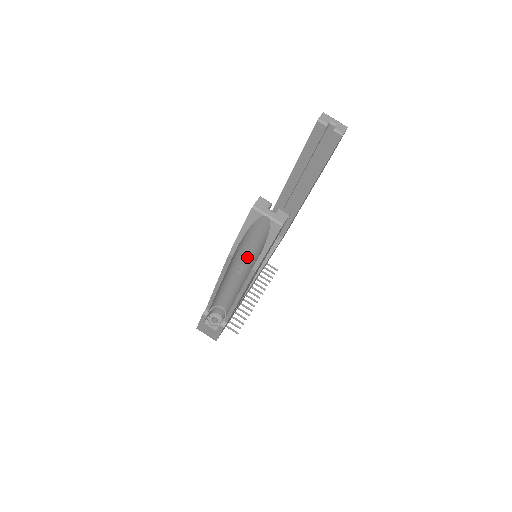
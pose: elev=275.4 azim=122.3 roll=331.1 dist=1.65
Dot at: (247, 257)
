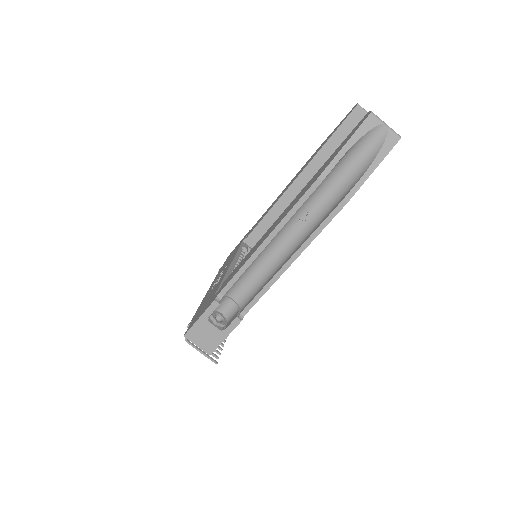
Dot at: (324, 196)
